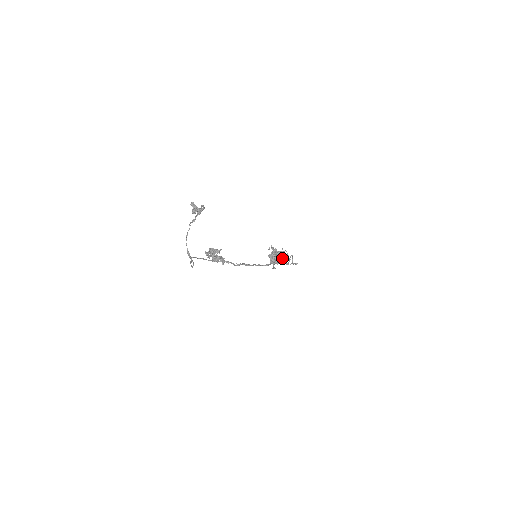
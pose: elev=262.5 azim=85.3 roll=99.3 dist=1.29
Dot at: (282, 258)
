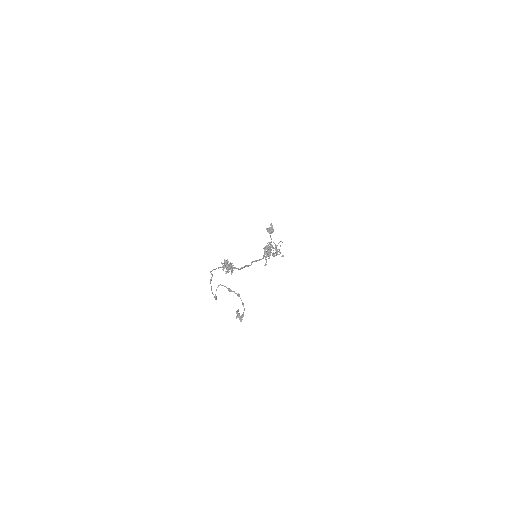
Dot at: (272, 232)
